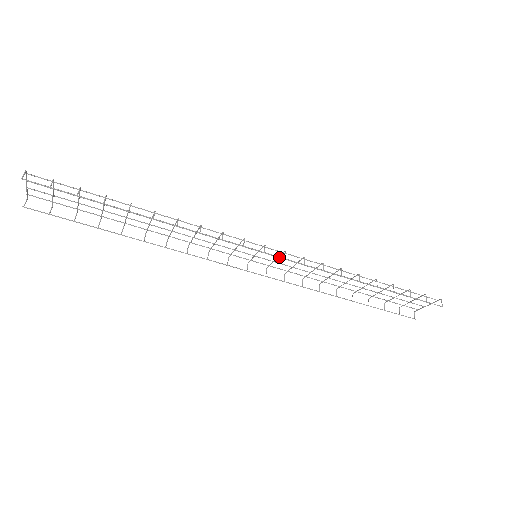
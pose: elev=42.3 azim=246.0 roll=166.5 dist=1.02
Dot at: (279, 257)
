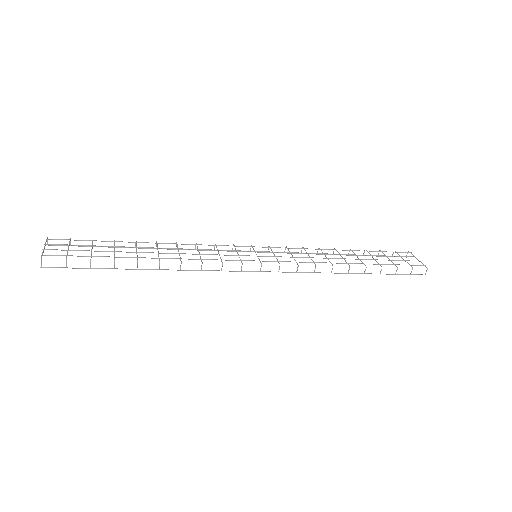
Dot at: occluded
